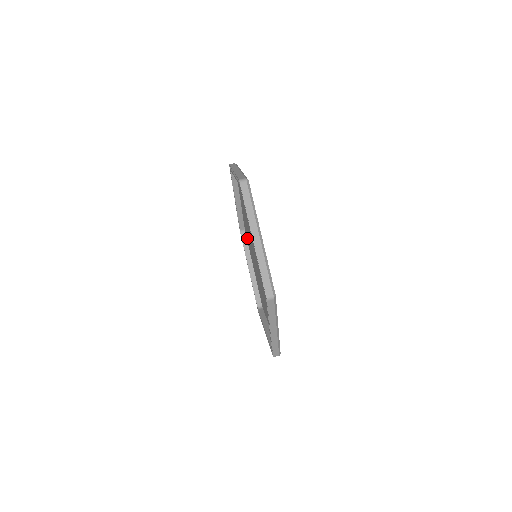
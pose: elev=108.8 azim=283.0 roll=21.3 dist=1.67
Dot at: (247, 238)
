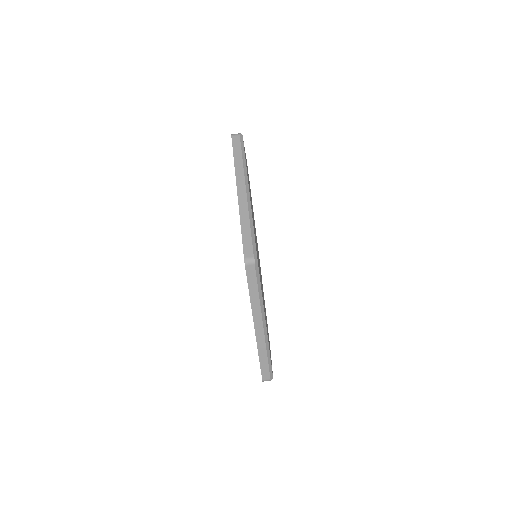
Dot at: occluded
